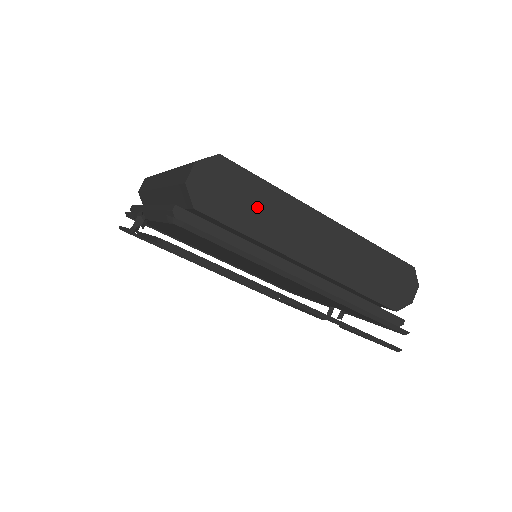
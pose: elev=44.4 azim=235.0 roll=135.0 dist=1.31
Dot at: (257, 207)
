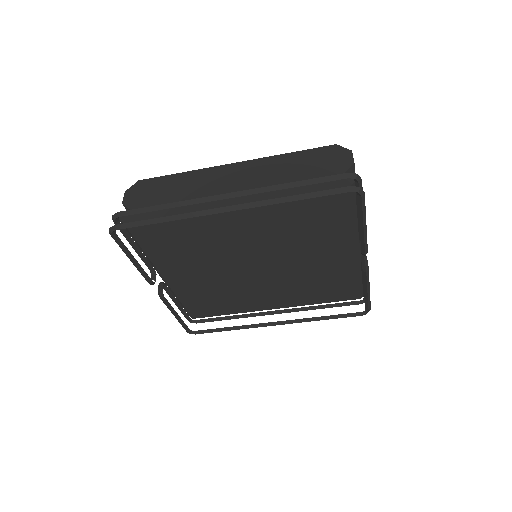
Dot at: (175, 188)
